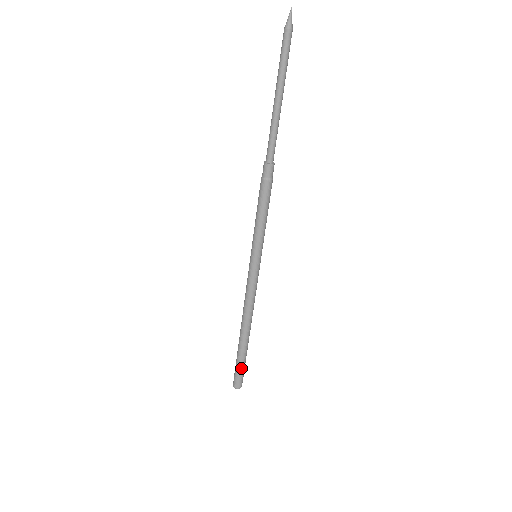
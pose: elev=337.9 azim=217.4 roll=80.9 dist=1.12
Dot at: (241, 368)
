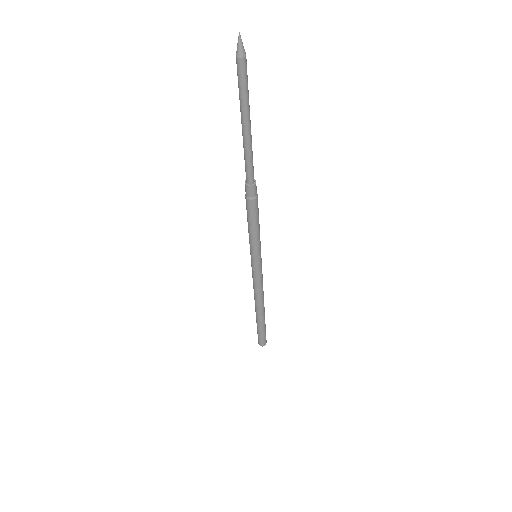
Dot at: (264, 333)
